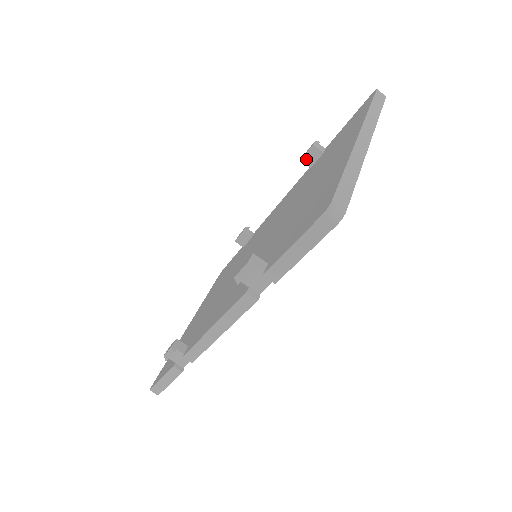
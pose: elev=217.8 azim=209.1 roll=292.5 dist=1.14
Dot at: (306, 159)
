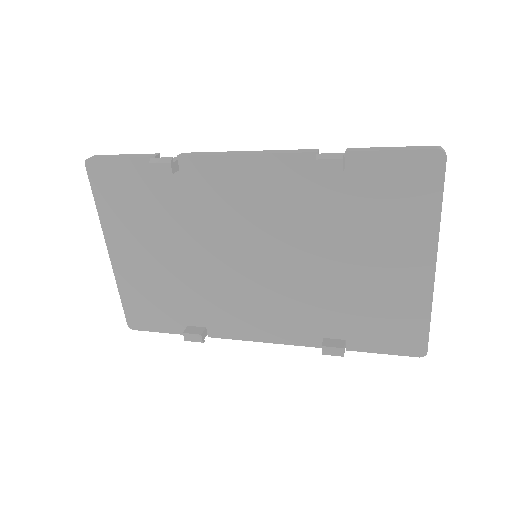
Dot at: (322, 171)
